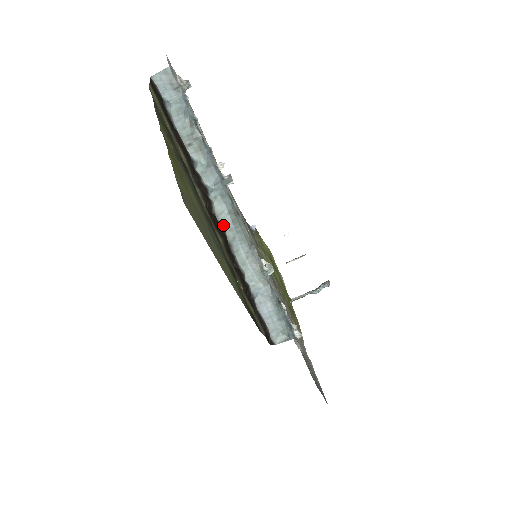
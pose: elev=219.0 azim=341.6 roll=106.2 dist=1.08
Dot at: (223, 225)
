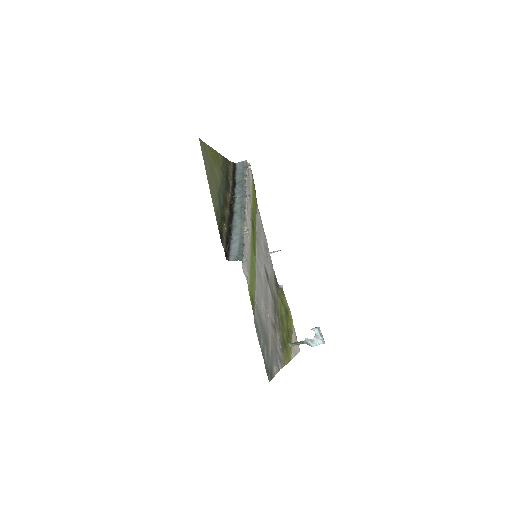
Dot at: (235, 212)
